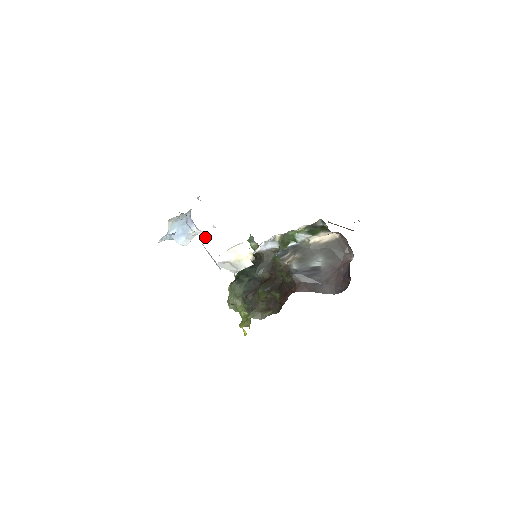
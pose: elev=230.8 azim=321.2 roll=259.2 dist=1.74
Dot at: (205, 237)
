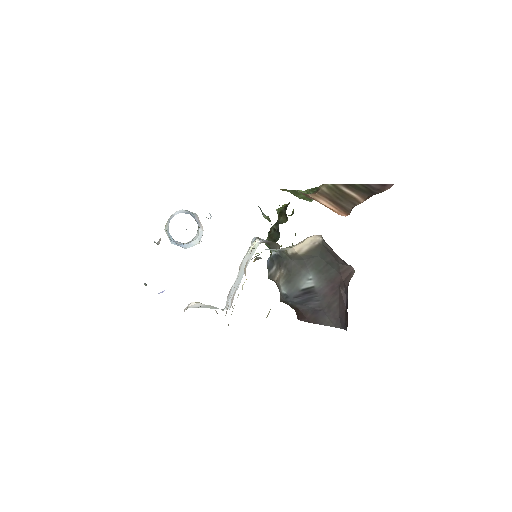
Dot at: occluded
